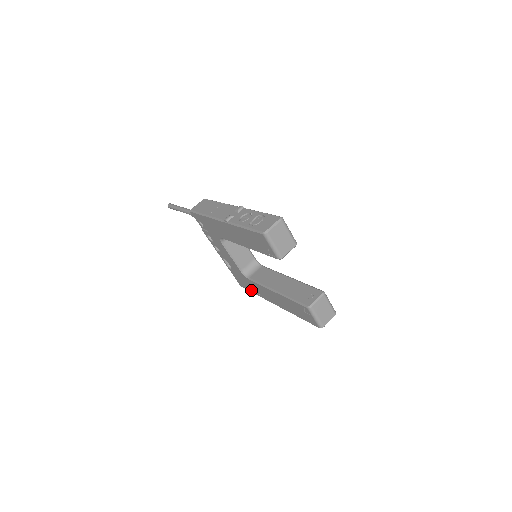
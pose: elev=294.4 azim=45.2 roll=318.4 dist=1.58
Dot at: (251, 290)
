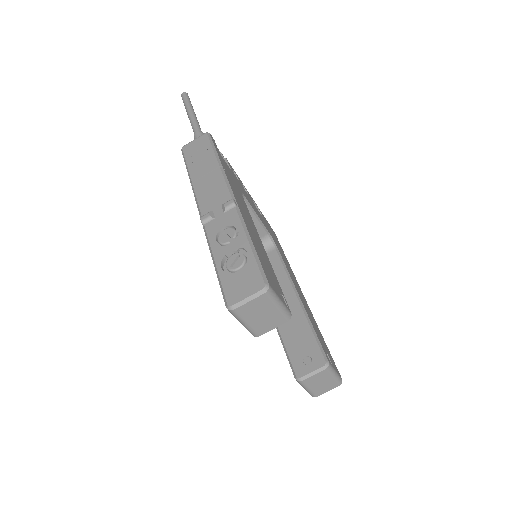
Dot at: occluded
